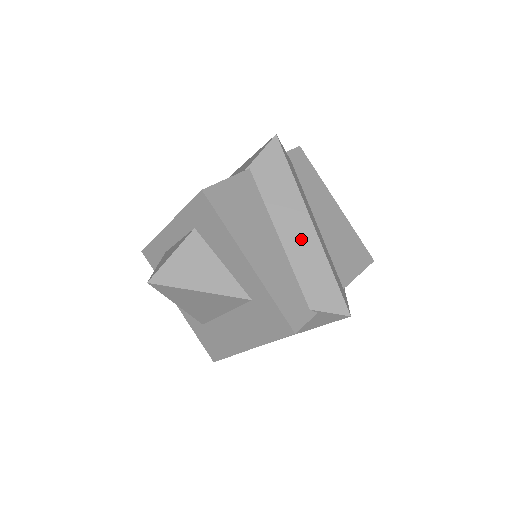
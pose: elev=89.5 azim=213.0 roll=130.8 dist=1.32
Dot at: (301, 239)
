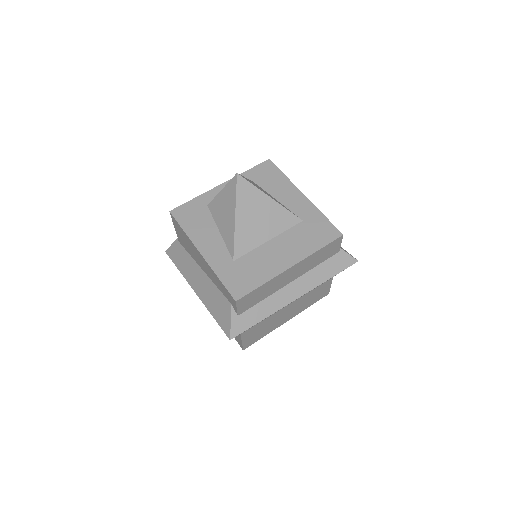
Dot at: occluded
